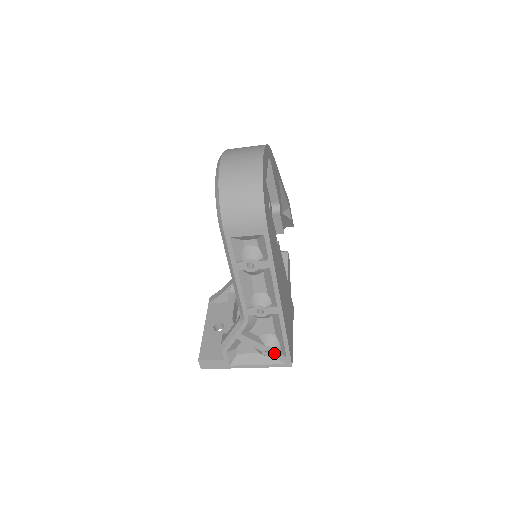
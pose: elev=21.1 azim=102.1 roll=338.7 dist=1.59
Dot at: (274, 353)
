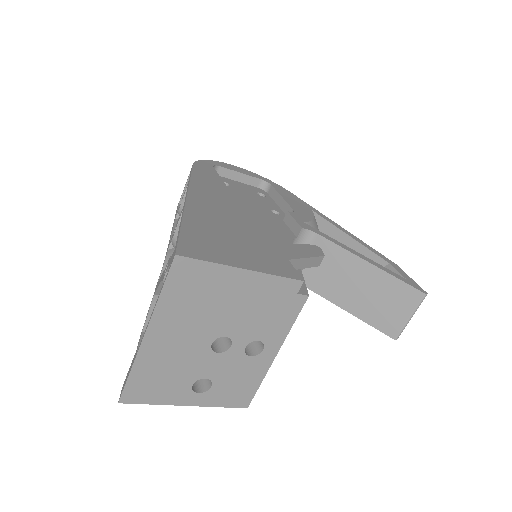
Dot at: occluded
